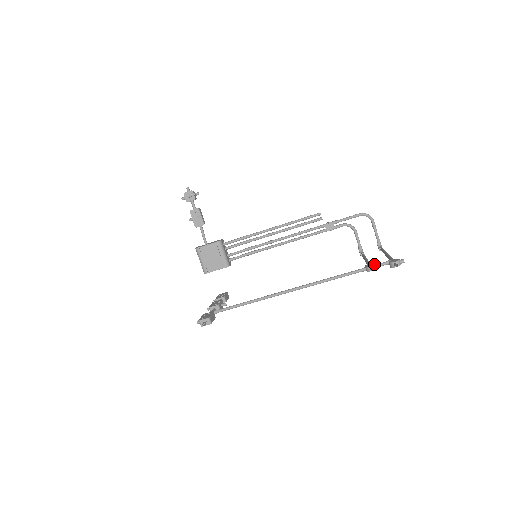
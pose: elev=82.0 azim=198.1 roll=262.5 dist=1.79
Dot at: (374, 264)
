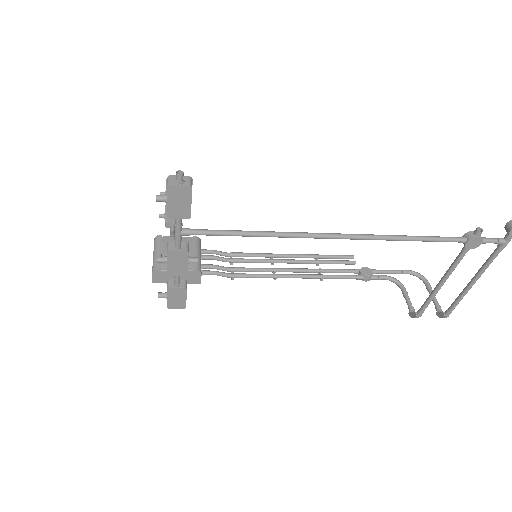
Dot at: occluded
